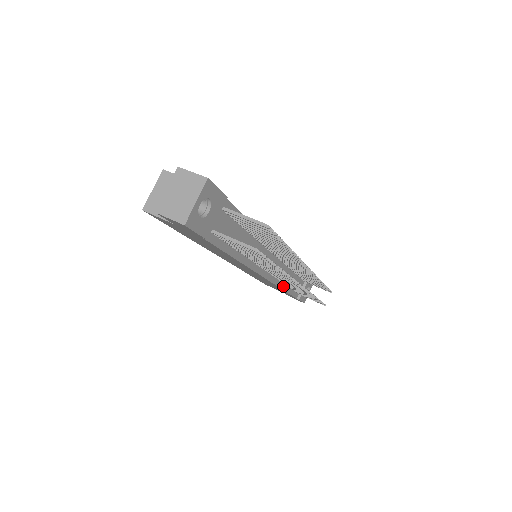
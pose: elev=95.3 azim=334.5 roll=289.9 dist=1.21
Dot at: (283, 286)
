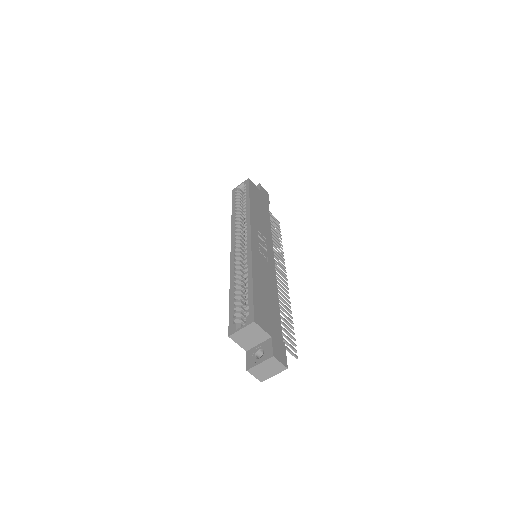
Dot at: occluded
